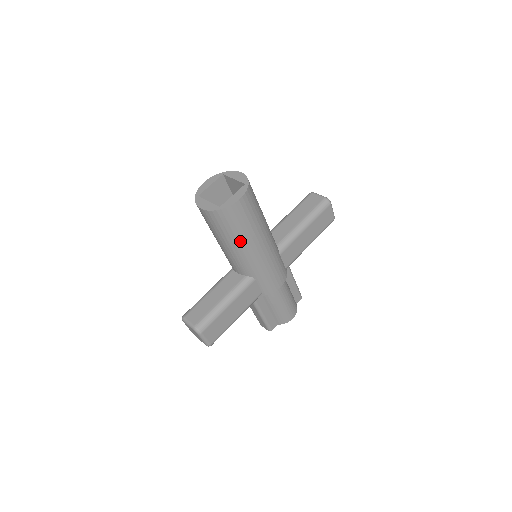
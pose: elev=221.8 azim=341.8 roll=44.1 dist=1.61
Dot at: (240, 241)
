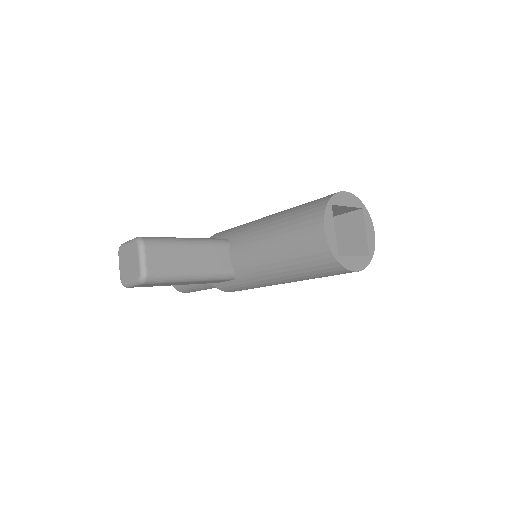
Dot at: (290, 273)
